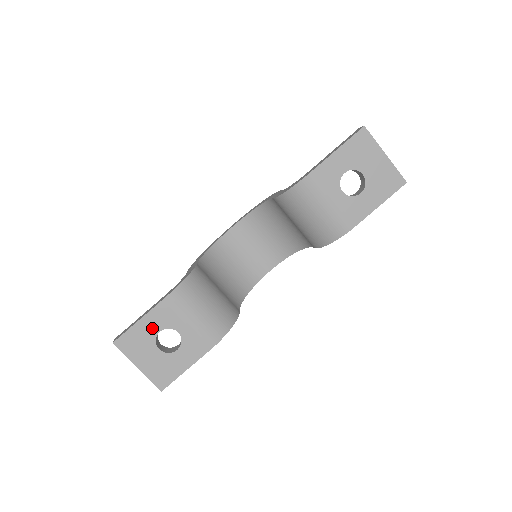
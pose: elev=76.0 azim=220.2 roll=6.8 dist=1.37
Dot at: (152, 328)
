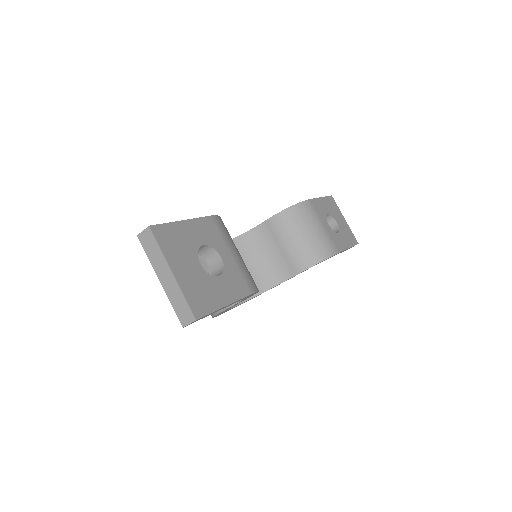
Dot at: (196, 237)
